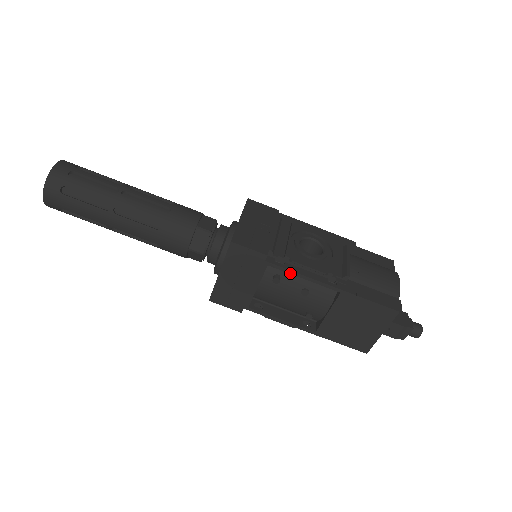
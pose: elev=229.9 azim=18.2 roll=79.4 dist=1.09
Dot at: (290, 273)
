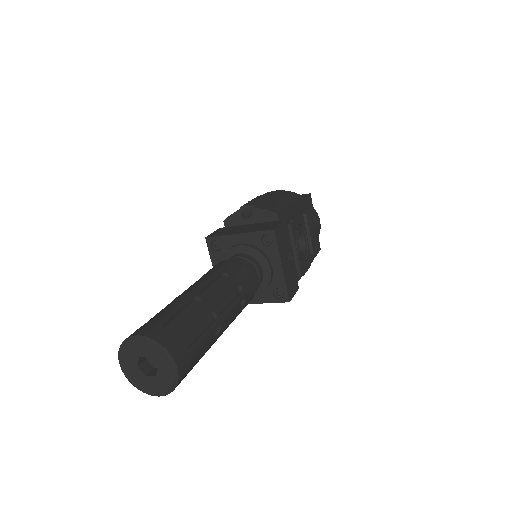
Dot at: occluded
